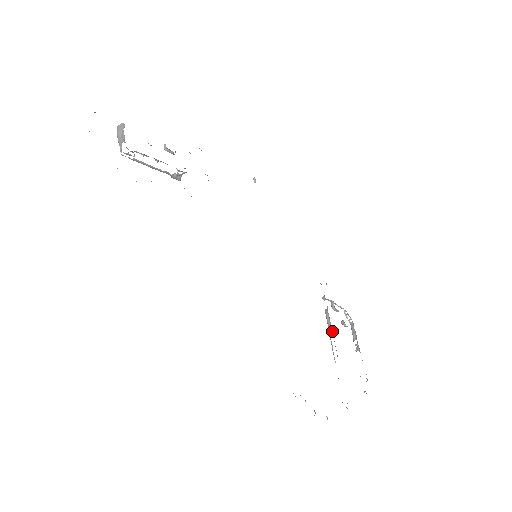
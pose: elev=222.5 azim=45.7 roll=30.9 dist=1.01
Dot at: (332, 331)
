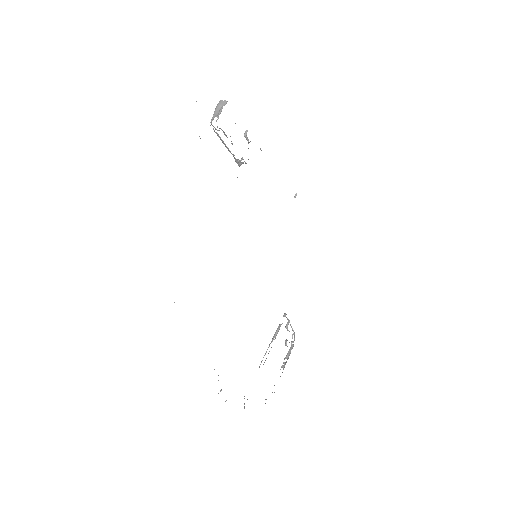
Dot at: occluded
